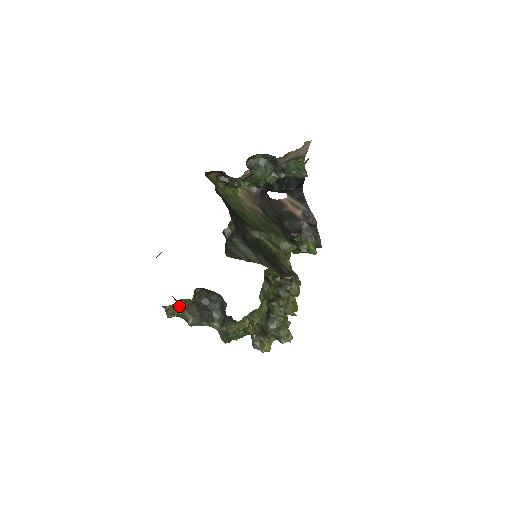
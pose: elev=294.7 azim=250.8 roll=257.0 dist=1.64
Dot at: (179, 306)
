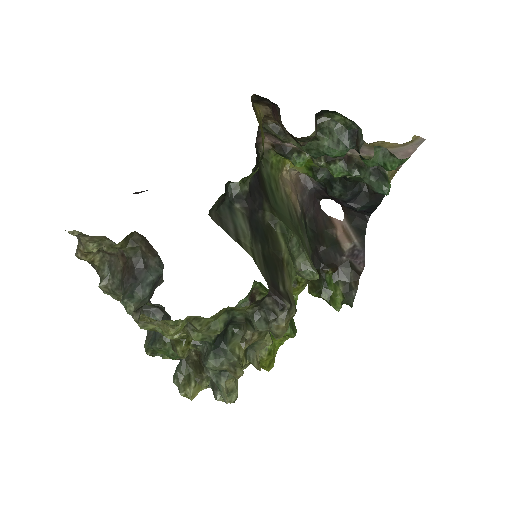
Dot at: occluded
